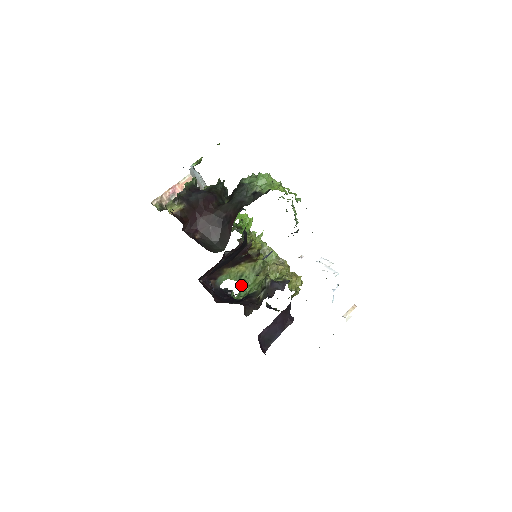
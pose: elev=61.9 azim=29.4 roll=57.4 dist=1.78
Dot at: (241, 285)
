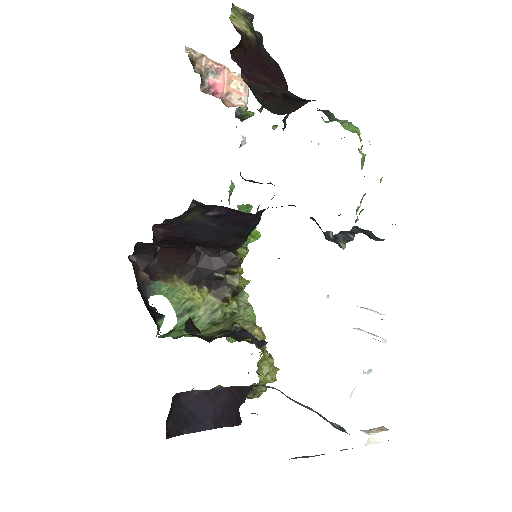
Dot at: (178, 325)
